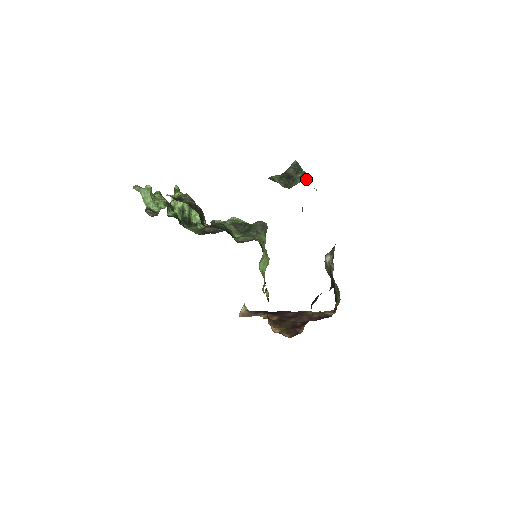
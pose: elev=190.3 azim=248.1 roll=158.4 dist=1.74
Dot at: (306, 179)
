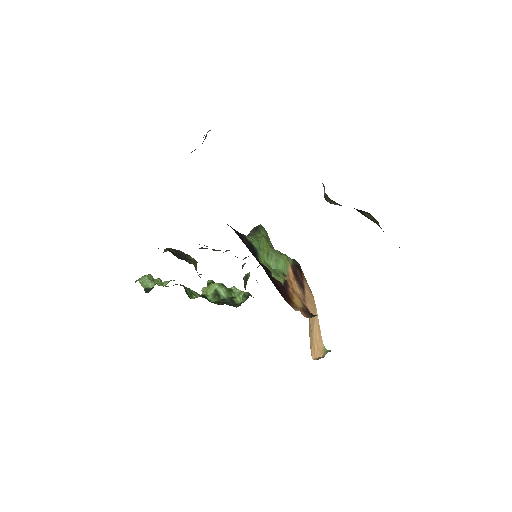
Dot at: occluded
